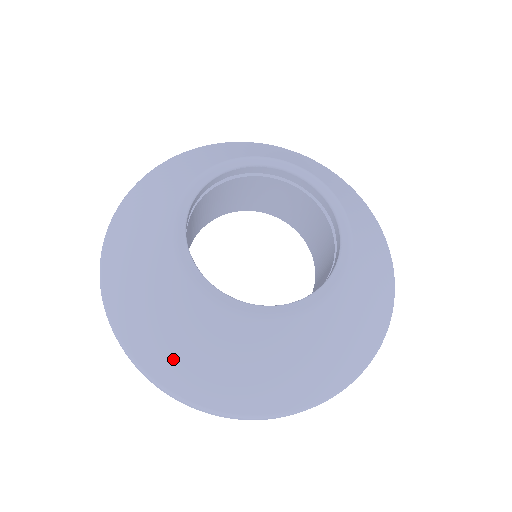
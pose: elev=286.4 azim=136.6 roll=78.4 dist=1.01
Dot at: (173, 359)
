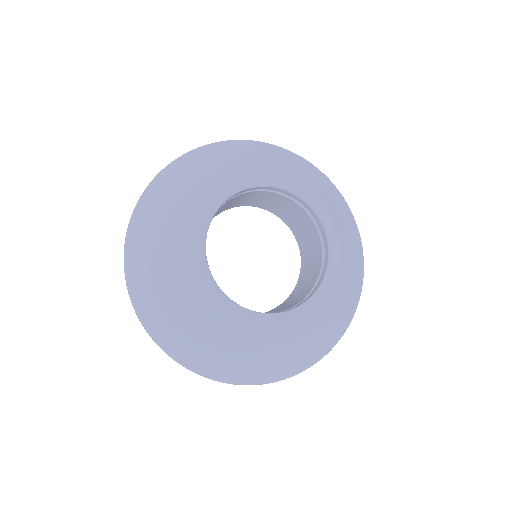
Dot at: (236, 366)
